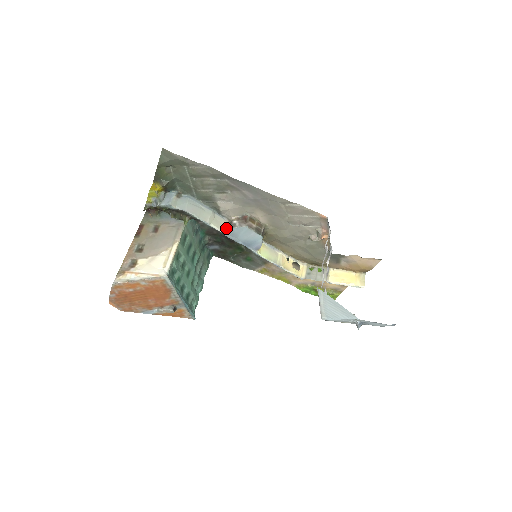
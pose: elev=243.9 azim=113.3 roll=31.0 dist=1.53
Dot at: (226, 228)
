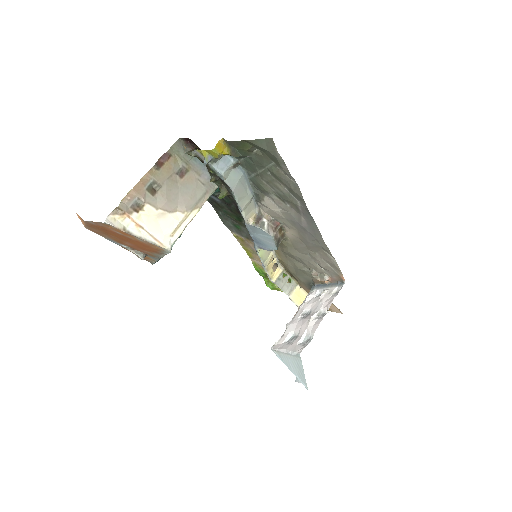
Dot at: (252, 220)
